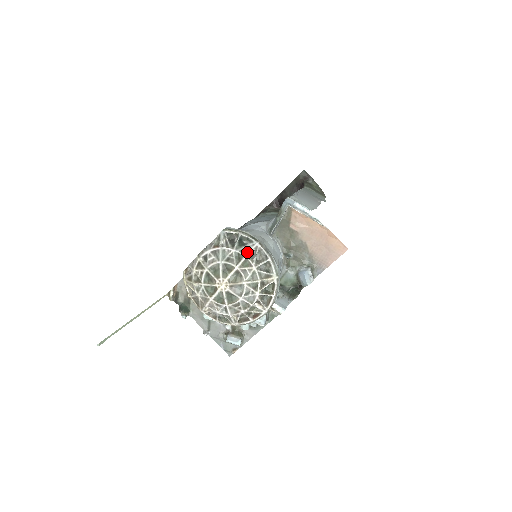
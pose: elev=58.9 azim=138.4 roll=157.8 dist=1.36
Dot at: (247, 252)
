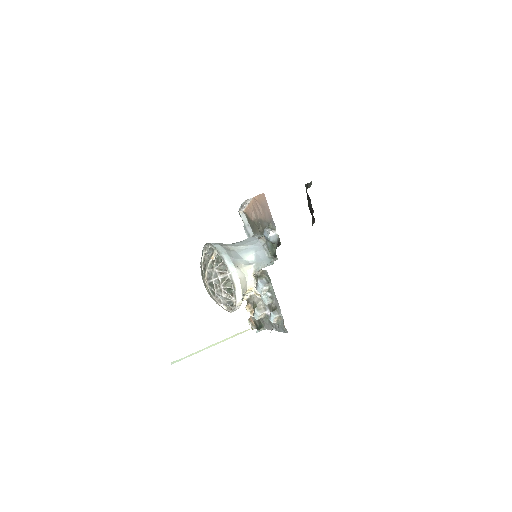
Dot at: (203, 255)
